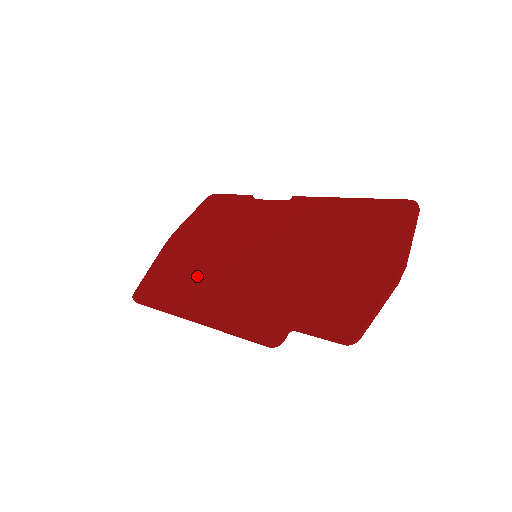
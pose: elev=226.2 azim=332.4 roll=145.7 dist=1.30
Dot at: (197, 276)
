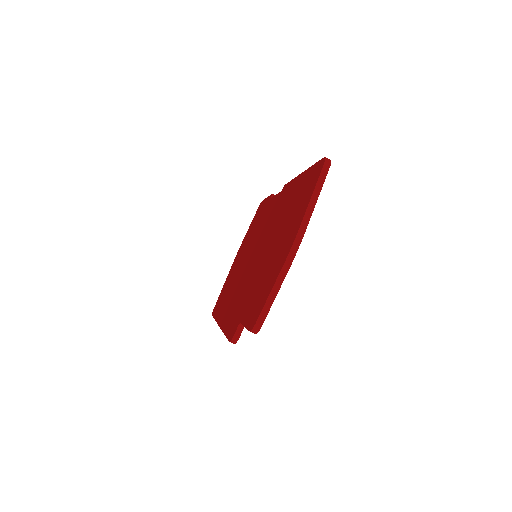
Dot at: (232, 285)
